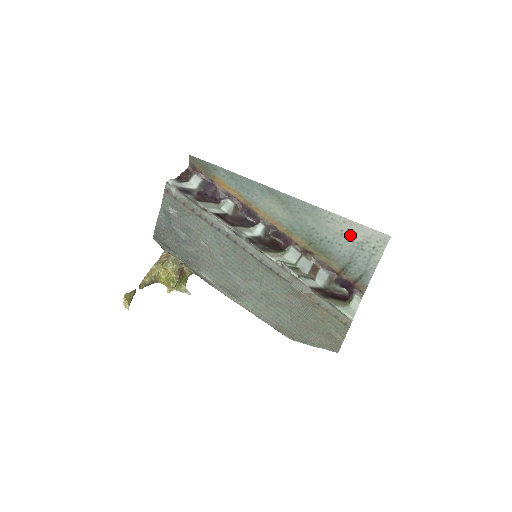
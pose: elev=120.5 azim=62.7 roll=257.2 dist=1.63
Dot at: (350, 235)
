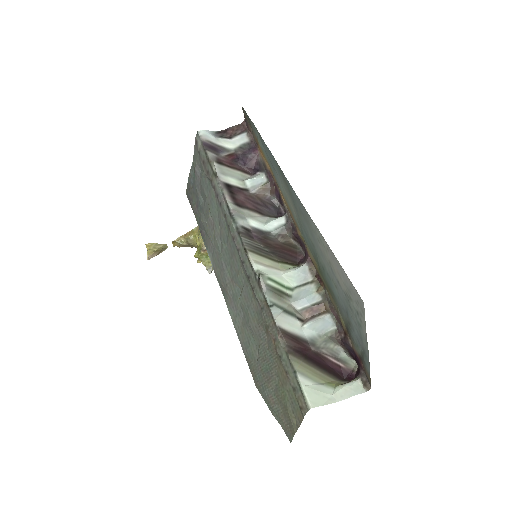
Dot at: (337, 275)
